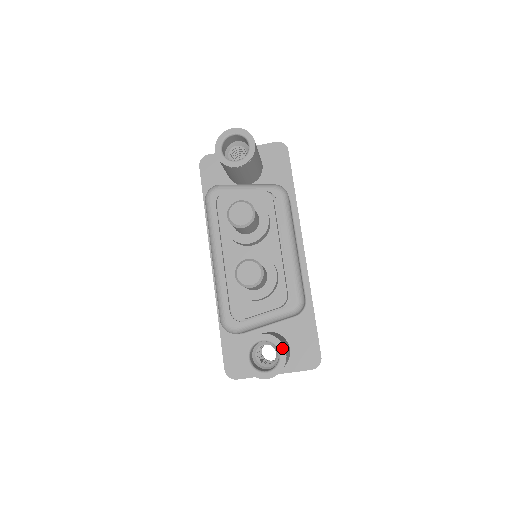
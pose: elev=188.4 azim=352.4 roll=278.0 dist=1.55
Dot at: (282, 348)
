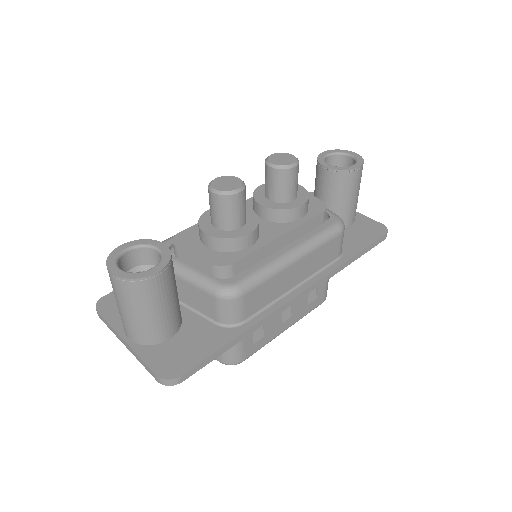
Dot at: (161, 267)
